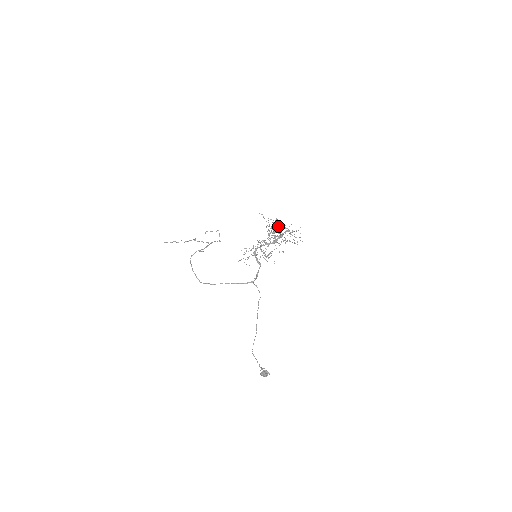
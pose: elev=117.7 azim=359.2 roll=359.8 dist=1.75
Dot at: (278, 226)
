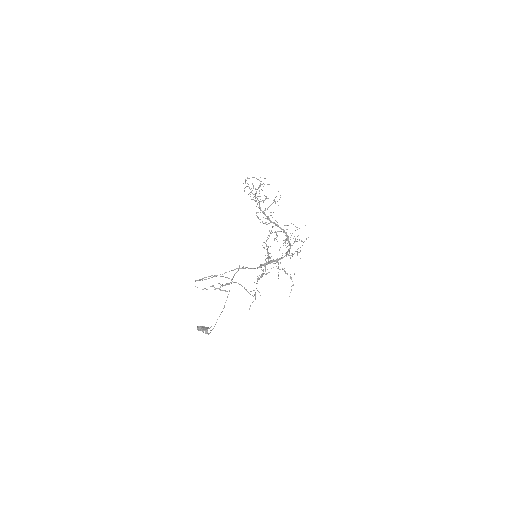
Dot at: occluded
